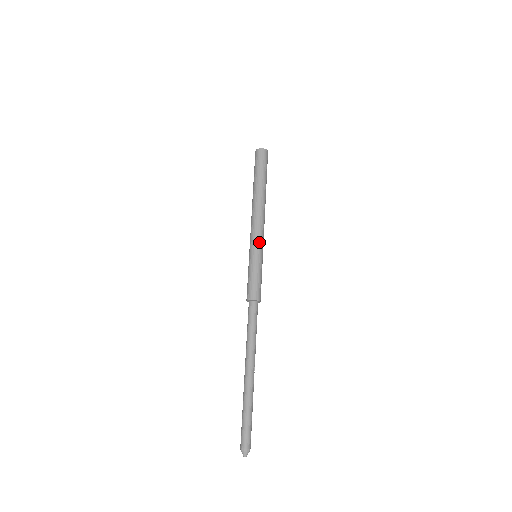
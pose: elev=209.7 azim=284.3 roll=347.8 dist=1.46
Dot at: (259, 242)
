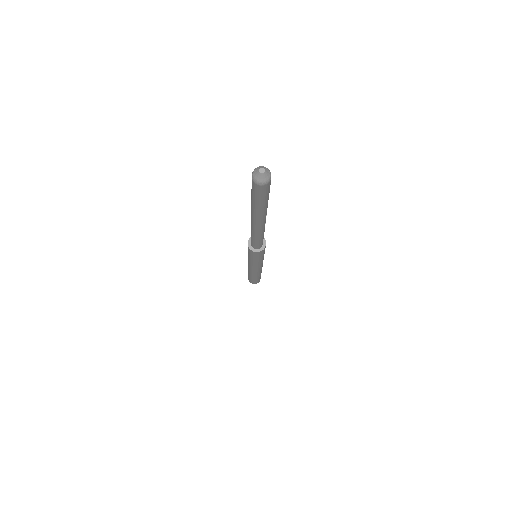
Dot at: occluded
